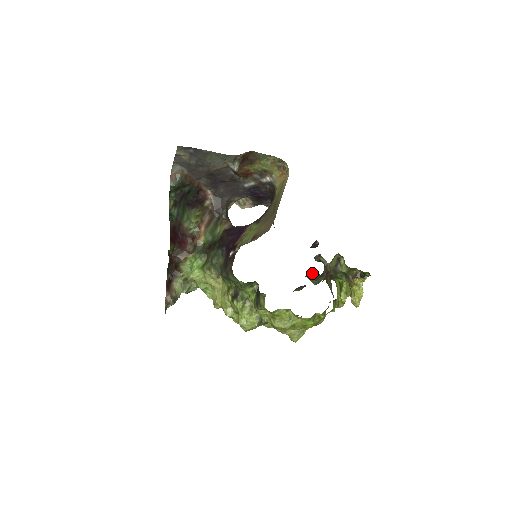
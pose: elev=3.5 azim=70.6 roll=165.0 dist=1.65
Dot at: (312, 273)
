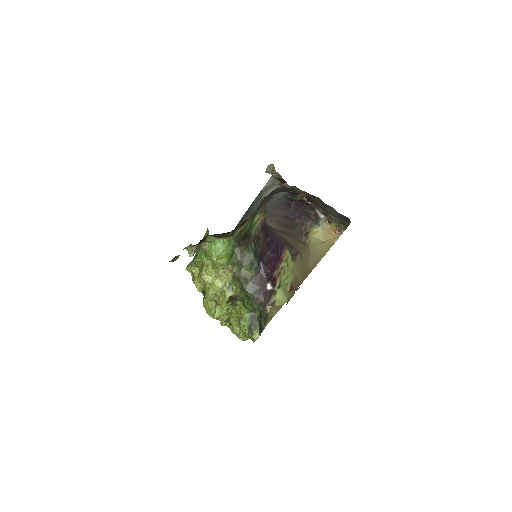
Dot at: occluded
